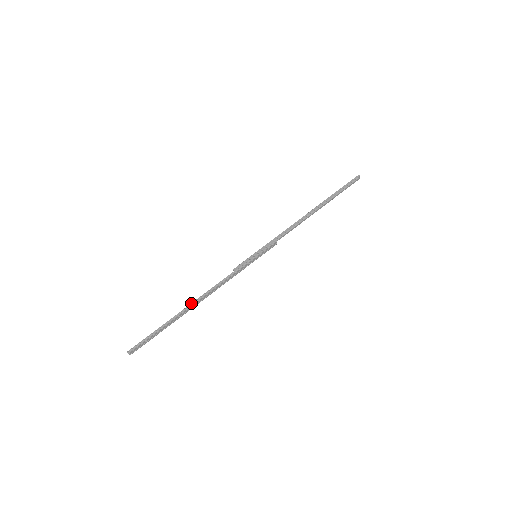
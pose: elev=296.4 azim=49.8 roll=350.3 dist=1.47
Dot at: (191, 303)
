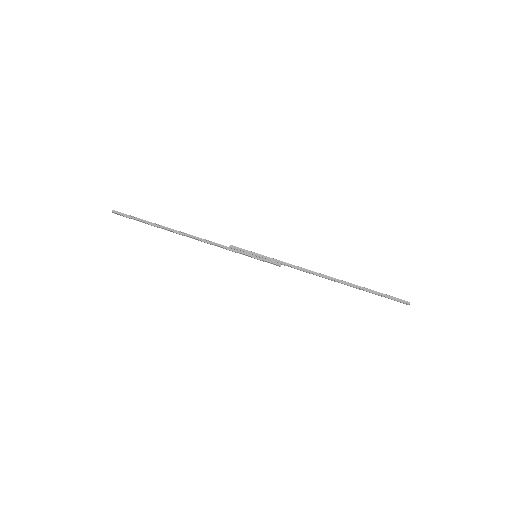
Dot at: (179, 231)
